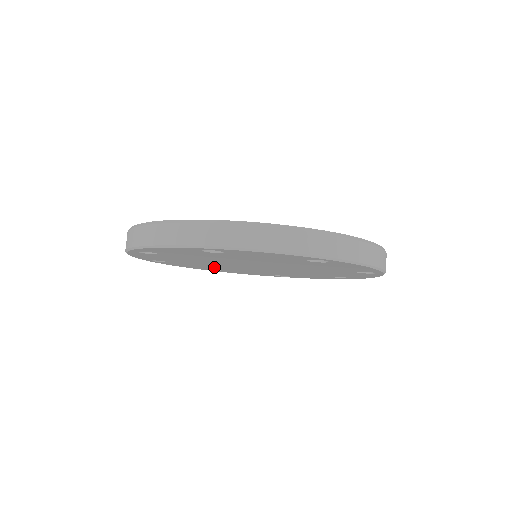
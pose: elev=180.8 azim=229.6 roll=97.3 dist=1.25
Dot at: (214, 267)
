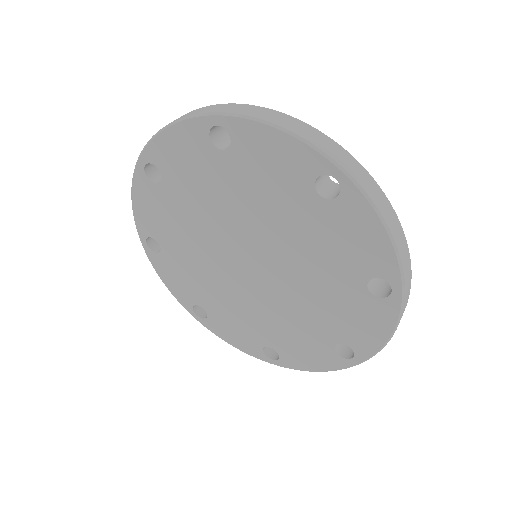
Dot at: (249, 320)
